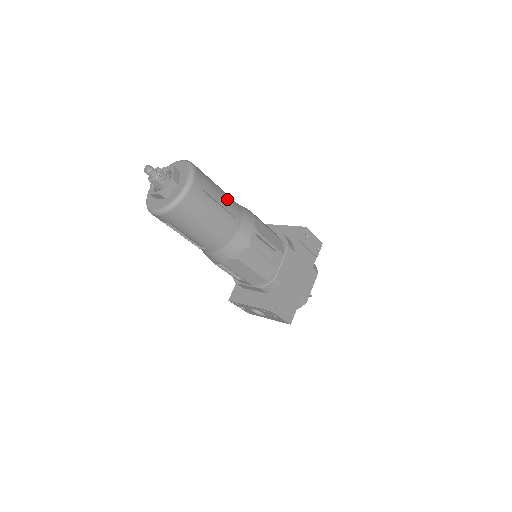
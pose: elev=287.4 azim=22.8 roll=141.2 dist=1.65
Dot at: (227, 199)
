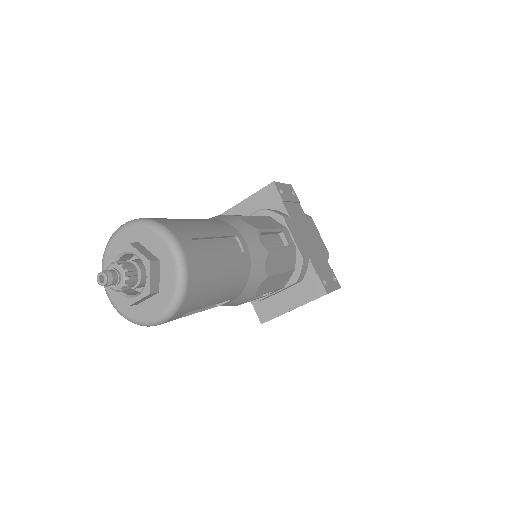
Dot at: (209, 224)
